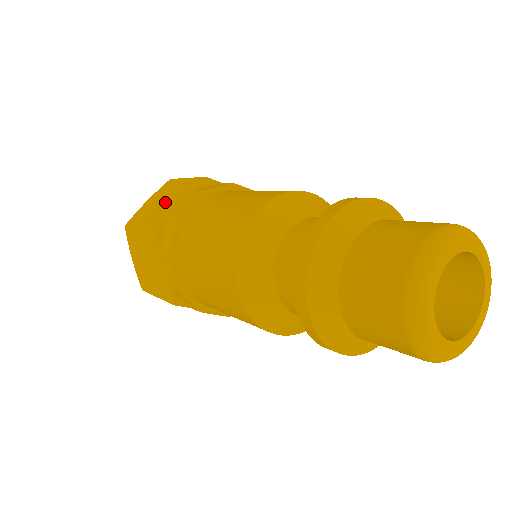
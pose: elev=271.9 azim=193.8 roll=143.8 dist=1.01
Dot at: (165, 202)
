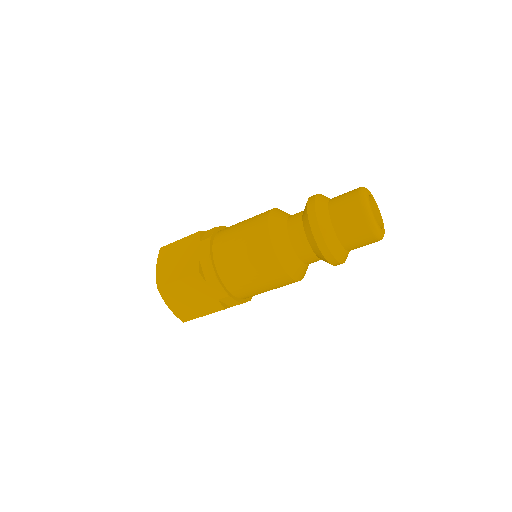
Dot at: occluded
